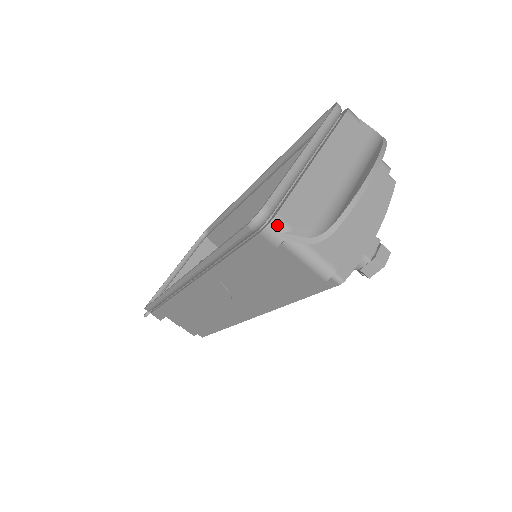
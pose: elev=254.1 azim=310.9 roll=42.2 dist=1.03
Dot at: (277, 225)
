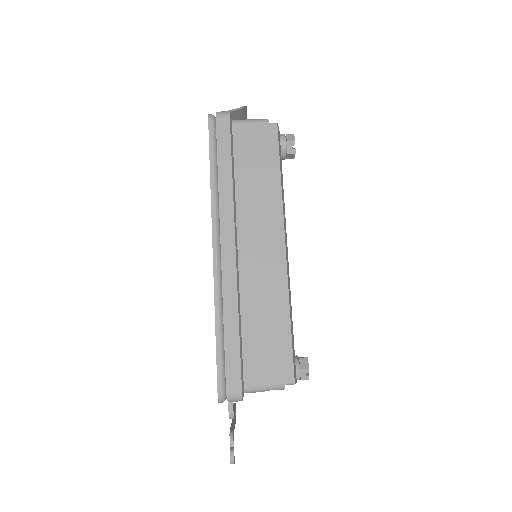
Dot at: (221, 112)
